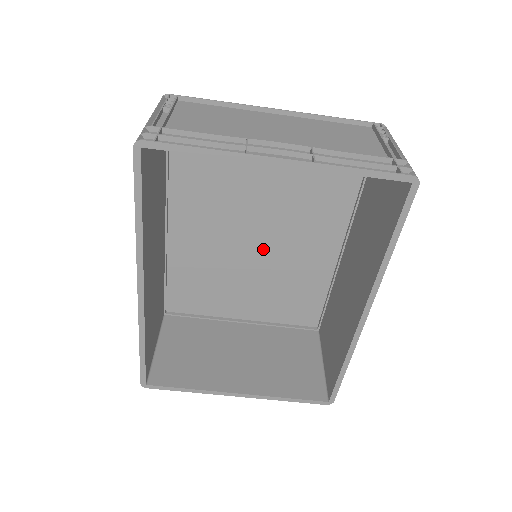
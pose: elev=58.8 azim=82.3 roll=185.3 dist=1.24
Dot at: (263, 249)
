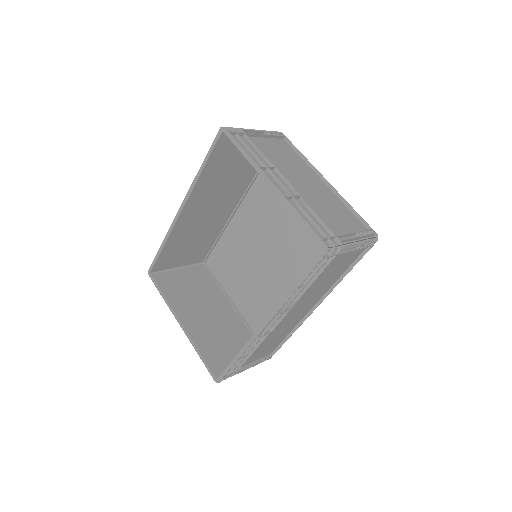
Dot at: (272, 266)
